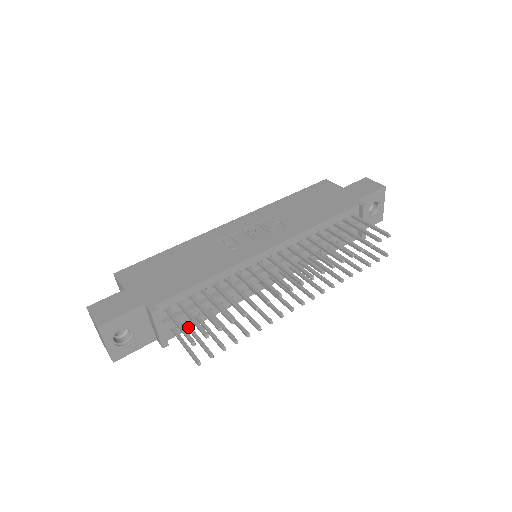
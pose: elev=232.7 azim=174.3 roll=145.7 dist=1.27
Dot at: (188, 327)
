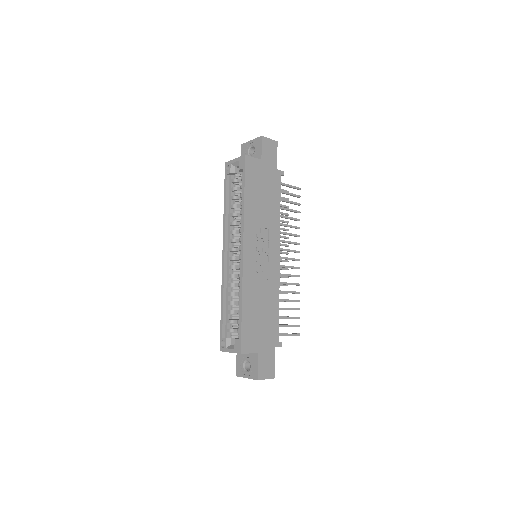
Dot at: occluded
